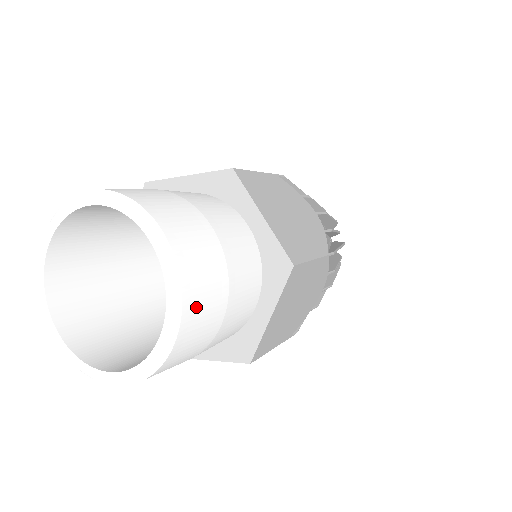
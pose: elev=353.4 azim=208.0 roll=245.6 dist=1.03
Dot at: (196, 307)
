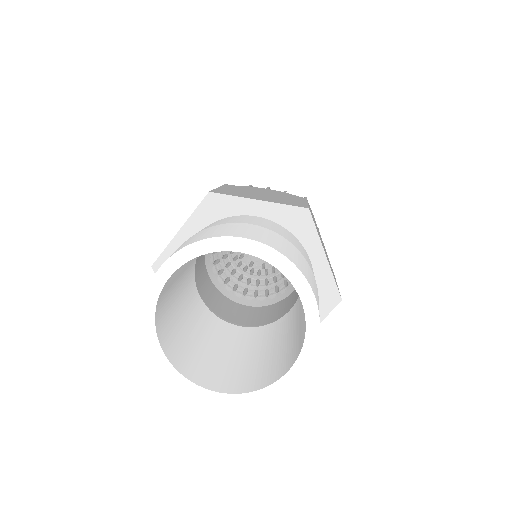
Dot at: (301, 267)
